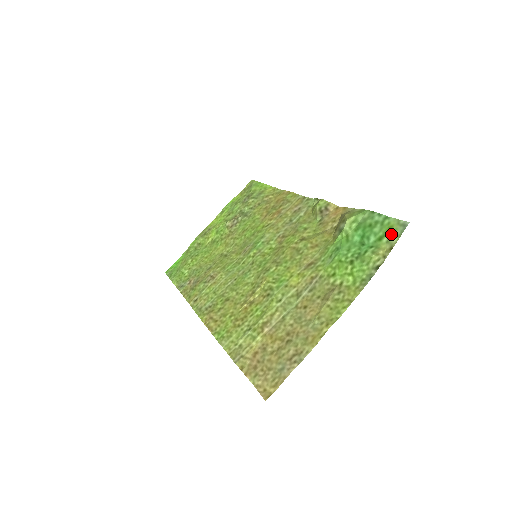
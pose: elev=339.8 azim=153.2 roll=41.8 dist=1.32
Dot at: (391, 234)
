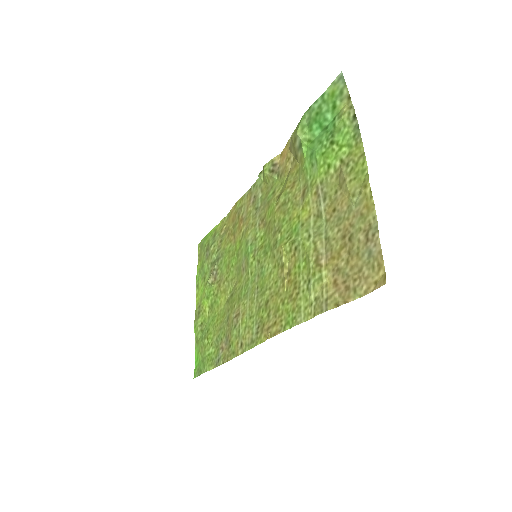
Dot at: (338, 94)
